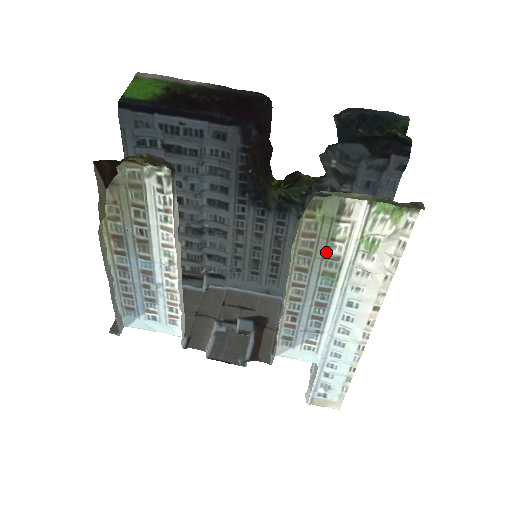
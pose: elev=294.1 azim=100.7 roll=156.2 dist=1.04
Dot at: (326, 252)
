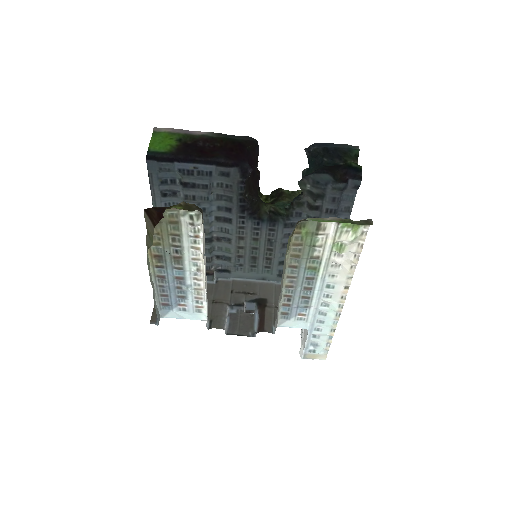
Dot at: (310, 254)
